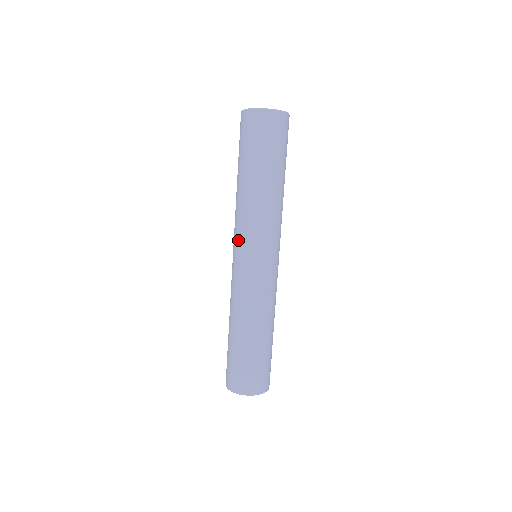
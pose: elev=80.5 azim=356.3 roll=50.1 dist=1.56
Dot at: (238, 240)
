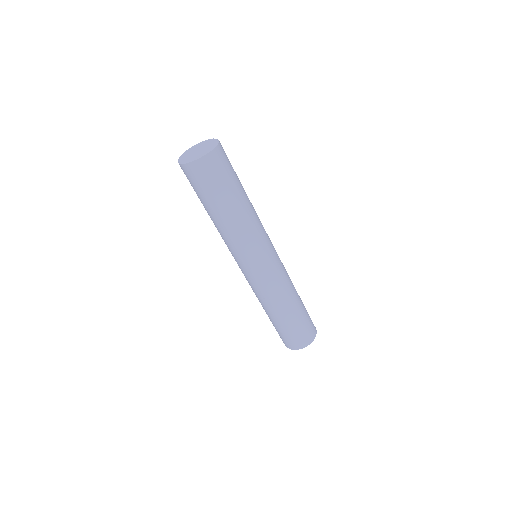
Dot at: occluded
